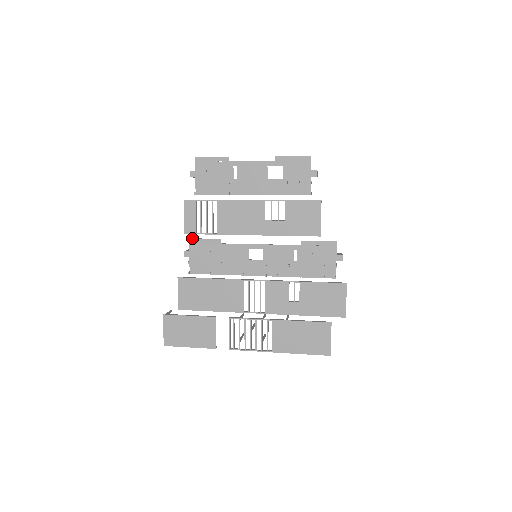
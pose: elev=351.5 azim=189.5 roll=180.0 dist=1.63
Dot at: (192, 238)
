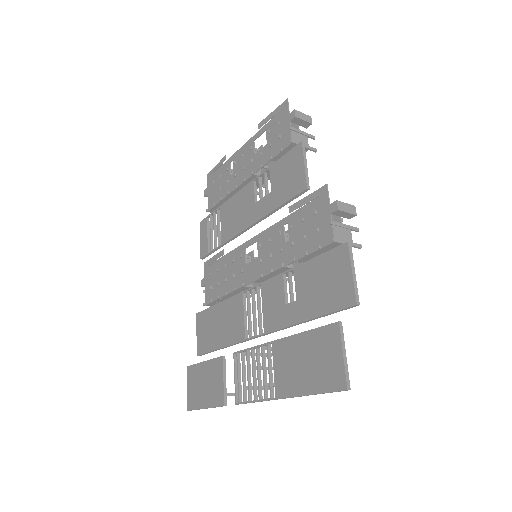
Dot at: (206, 261)
